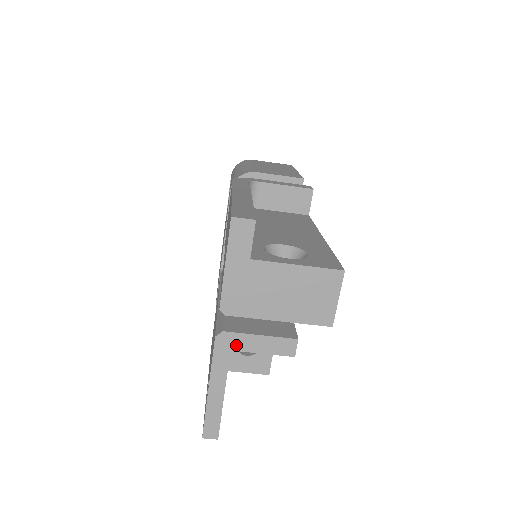
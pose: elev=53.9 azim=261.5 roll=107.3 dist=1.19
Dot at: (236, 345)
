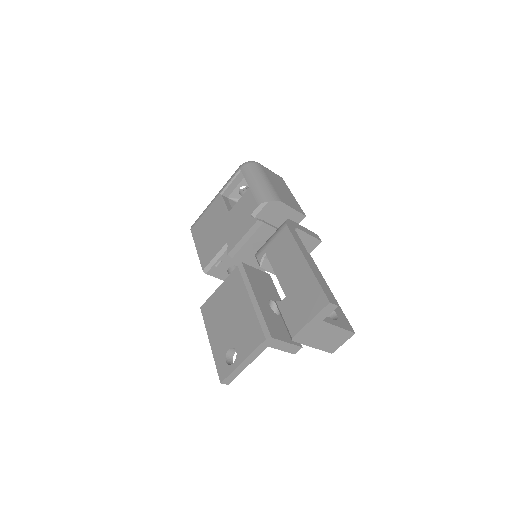
Dot at: (273, 345)
